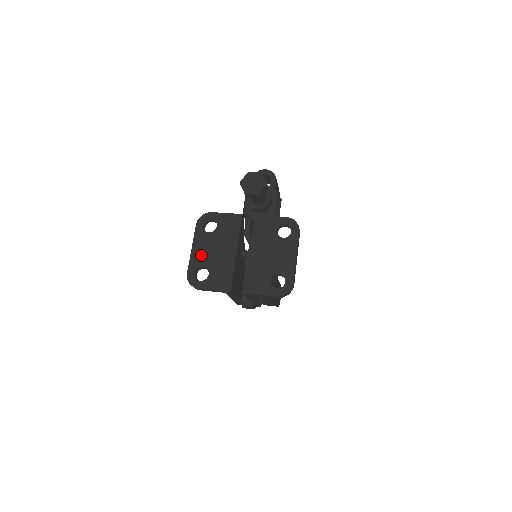
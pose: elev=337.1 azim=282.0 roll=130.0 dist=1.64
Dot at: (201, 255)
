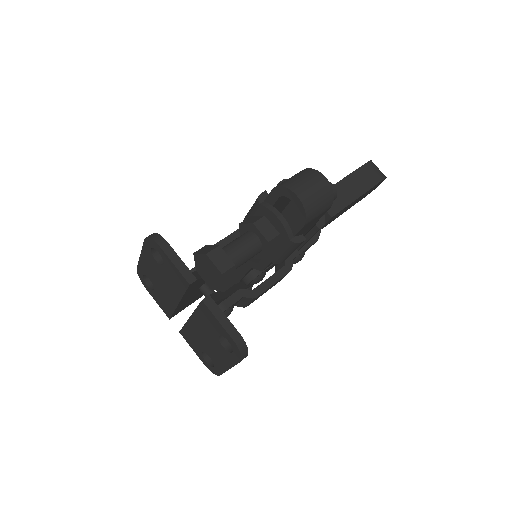
Dot at: (148, 270)
